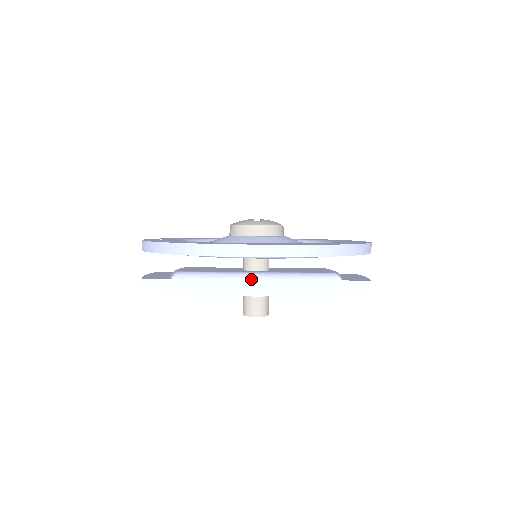
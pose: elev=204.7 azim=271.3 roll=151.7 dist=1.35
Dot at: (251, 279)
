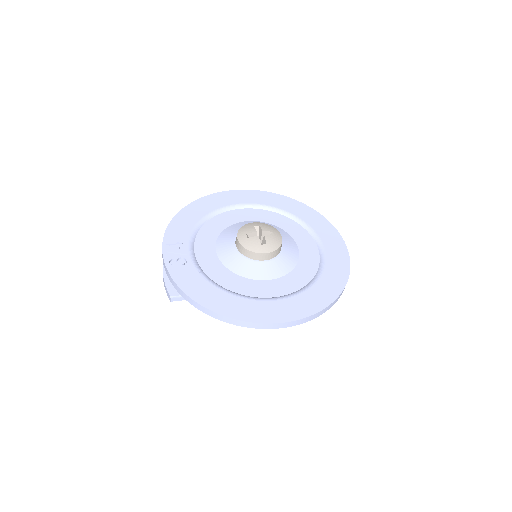
Dot at: occluded
